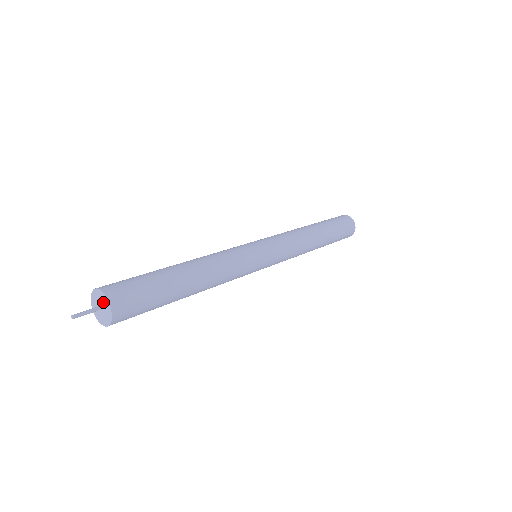
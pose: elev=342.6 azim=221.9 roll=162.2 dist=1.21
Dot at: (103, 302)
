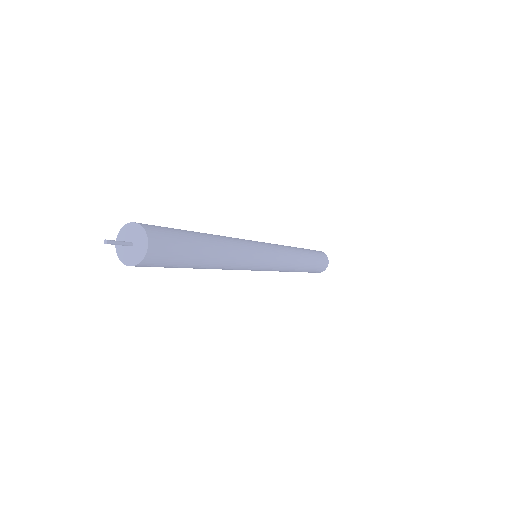
Dot at: (139, 241)
